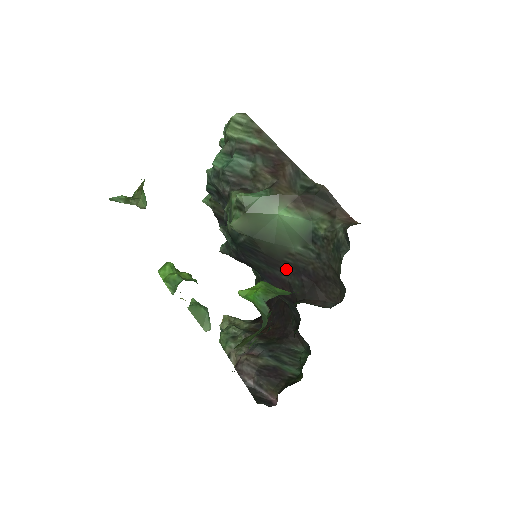
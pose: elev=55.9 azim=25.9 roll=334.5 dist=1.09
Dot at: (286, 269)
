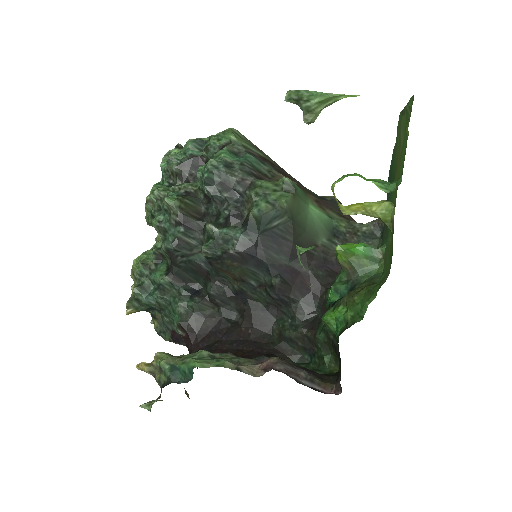
Dot at: (309, 261)
